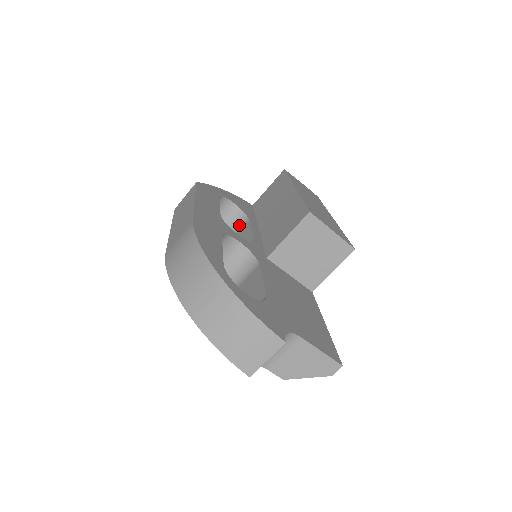
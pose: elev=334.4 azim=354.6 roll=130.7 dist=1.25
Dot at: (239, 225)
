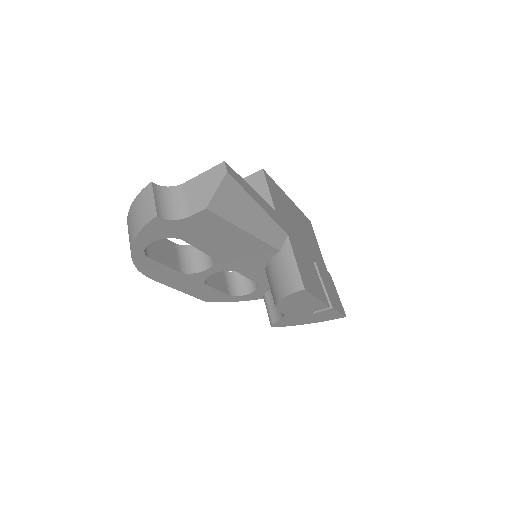
Dot at: occluded
